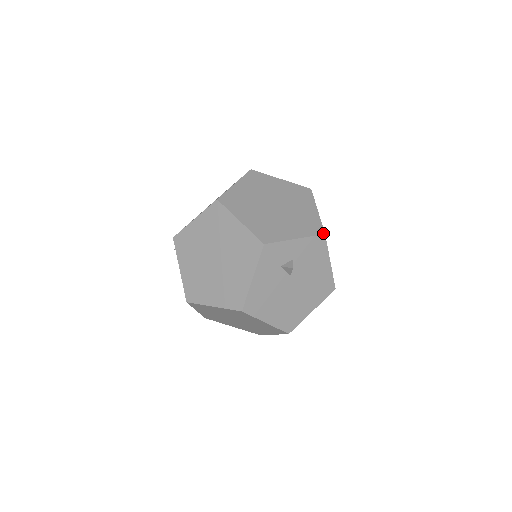
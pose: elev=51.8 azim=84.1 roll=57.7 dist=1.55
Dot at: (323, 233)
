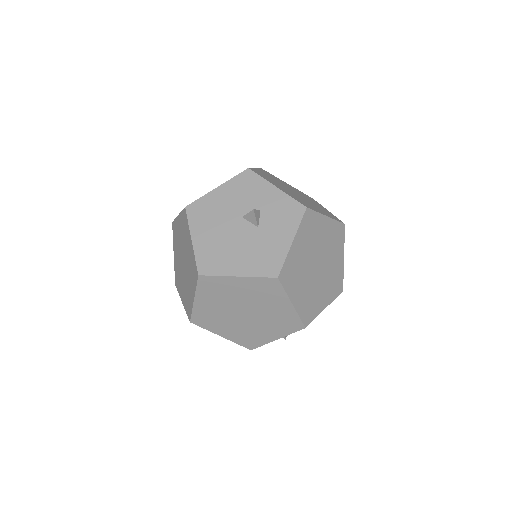
Dot at: (303, 328)
